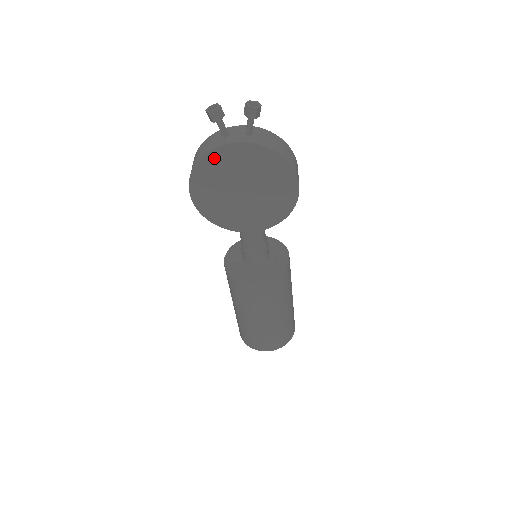
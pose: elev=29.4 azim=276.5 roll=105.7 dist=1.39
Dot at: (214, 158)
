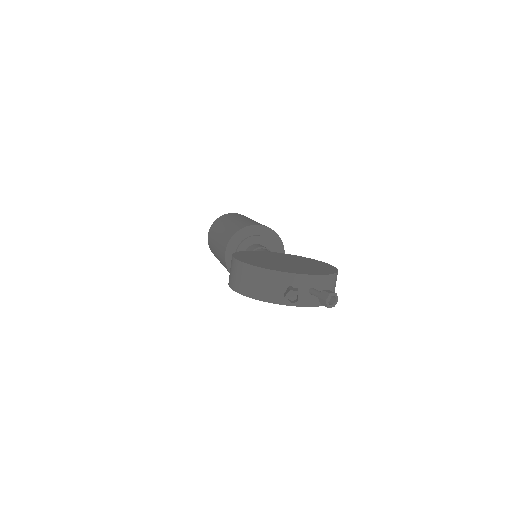
Dot at: occluded
